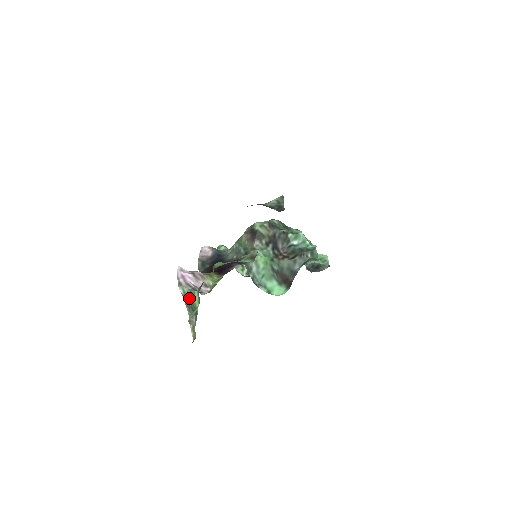
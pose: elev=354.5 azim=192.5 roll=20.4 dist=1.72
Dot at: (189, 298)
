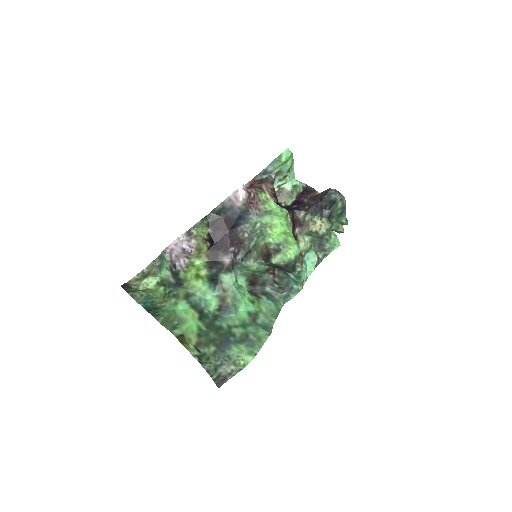
Dot at: (163, 261)
